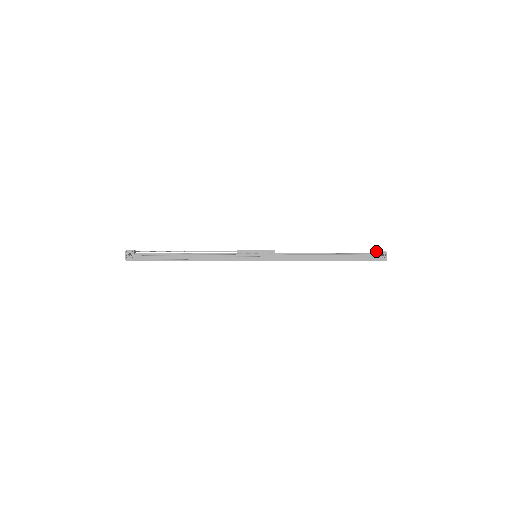
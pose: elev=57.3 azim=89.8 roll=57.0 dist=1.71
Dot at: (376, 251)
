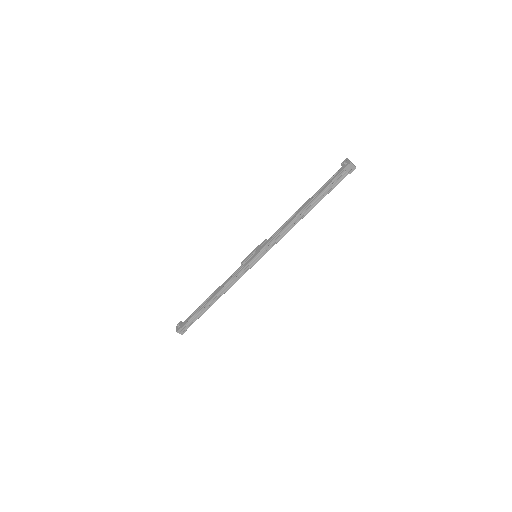
Dot at: occluded
